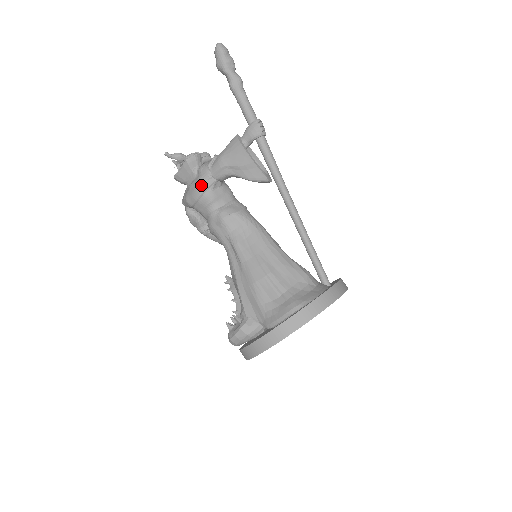
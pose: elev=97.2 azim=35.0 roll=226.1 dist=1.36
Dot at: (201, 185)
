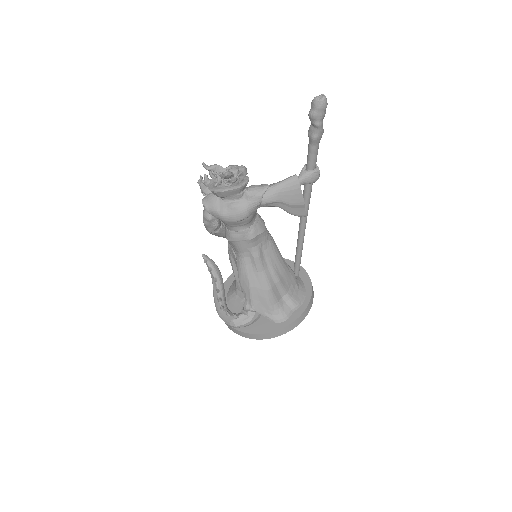
Dot at: (249, 211)
